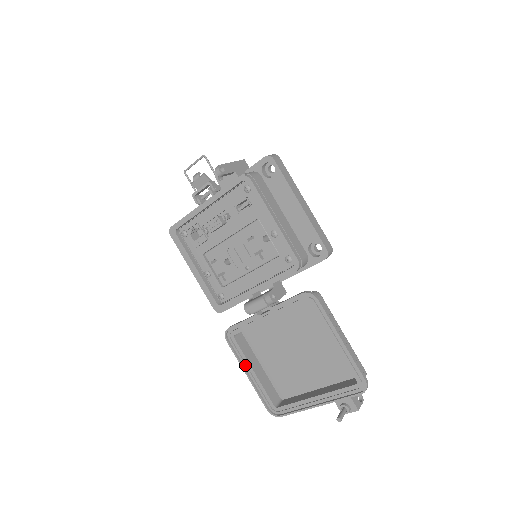
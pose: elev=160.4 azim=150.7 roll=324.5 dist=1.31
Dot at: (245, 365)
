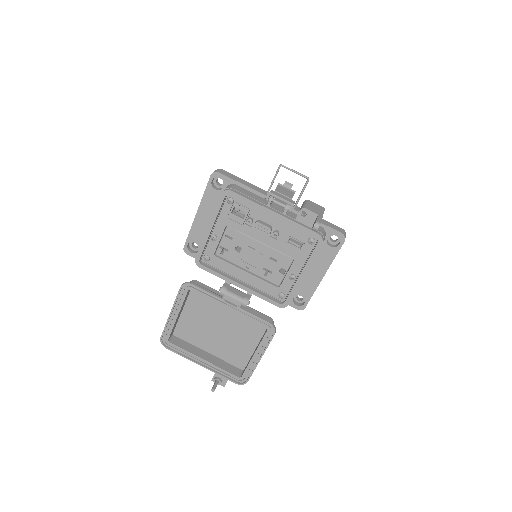
Dot at: (176, 308)
